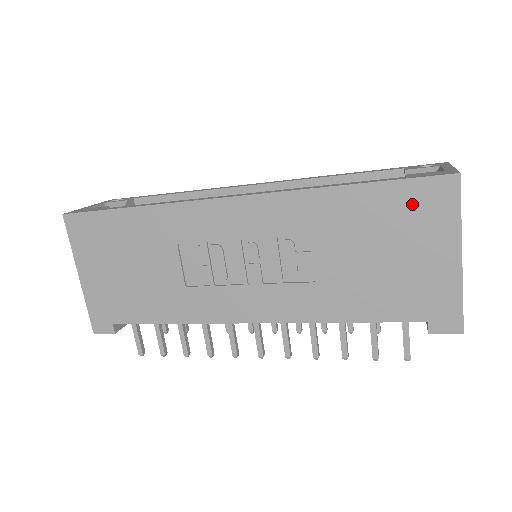
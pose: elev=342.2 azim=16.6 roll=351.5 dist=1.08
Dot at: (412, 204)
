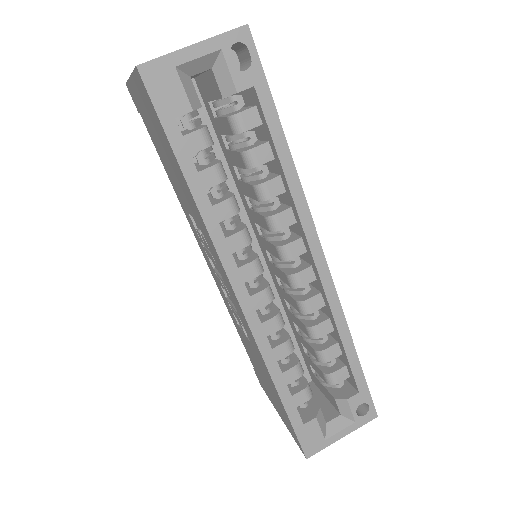
Dot at: (287, 420)
